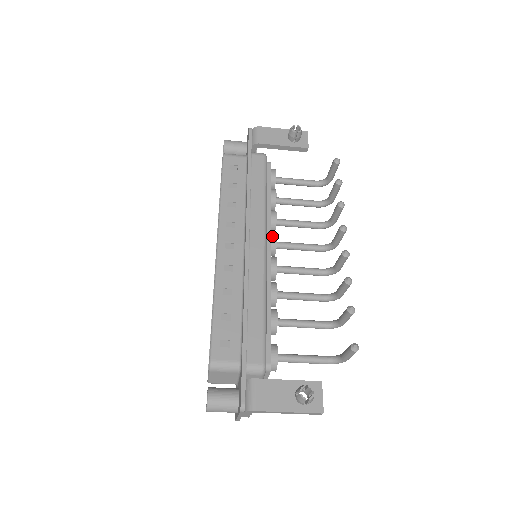
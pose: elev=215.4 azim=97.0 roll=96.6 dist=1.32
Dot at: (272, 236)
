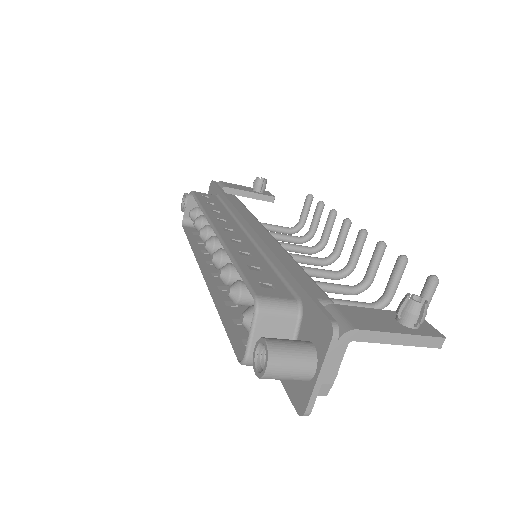
Dot at: occluded
